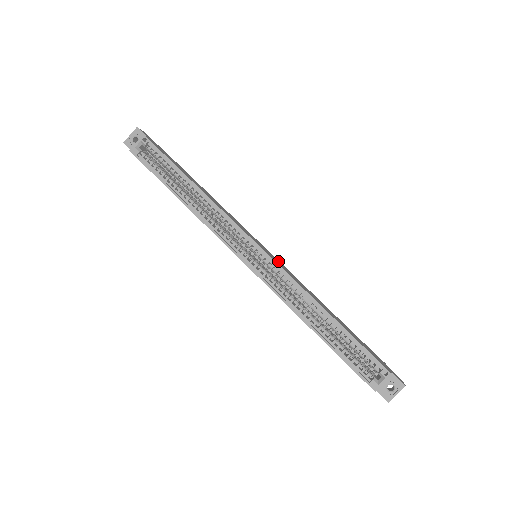
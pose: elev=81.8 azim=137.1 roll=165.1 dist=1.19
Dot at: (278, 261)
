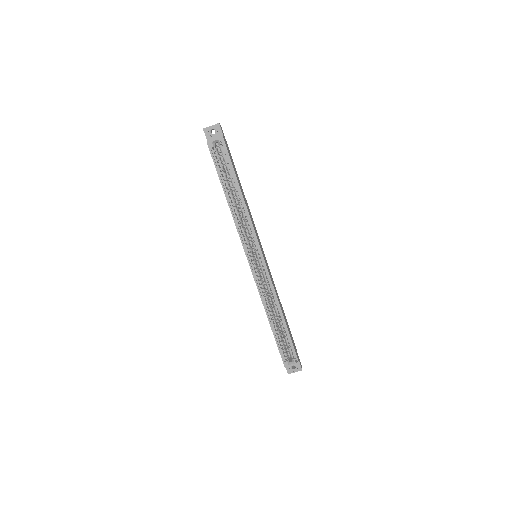
Dot at: occluded
